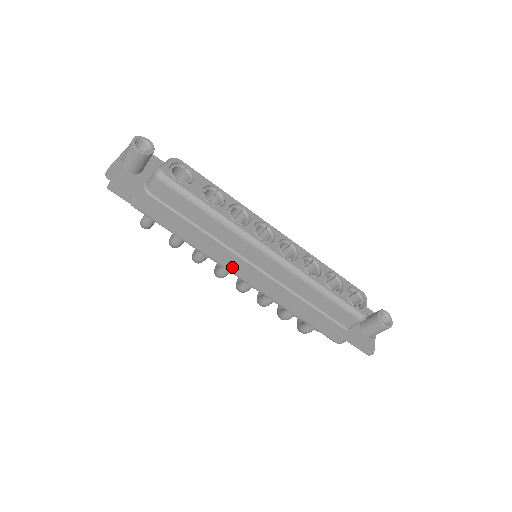
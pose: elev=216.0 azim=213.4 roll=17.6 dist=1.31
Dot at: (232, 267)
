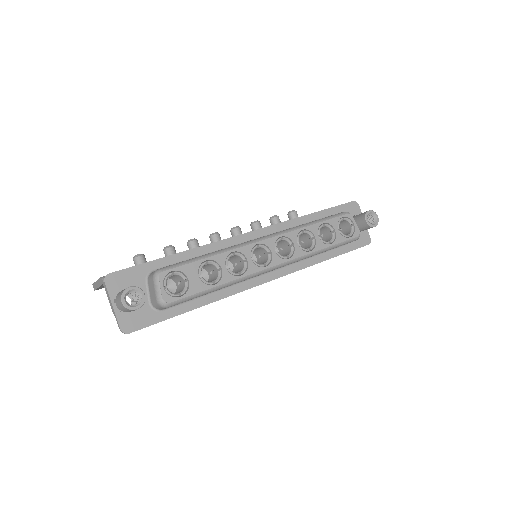
Dot at: occluded
